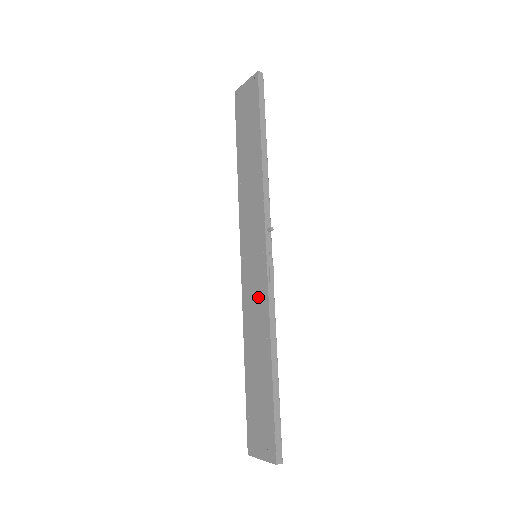
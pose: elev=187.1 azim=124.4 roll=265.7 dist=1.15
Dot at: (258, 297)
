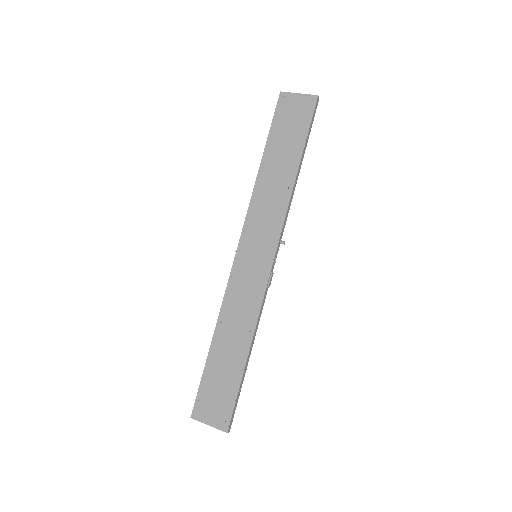
Dot at: (250, 293)
